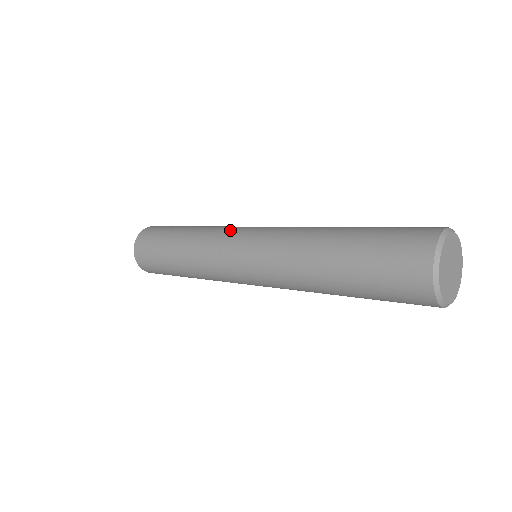
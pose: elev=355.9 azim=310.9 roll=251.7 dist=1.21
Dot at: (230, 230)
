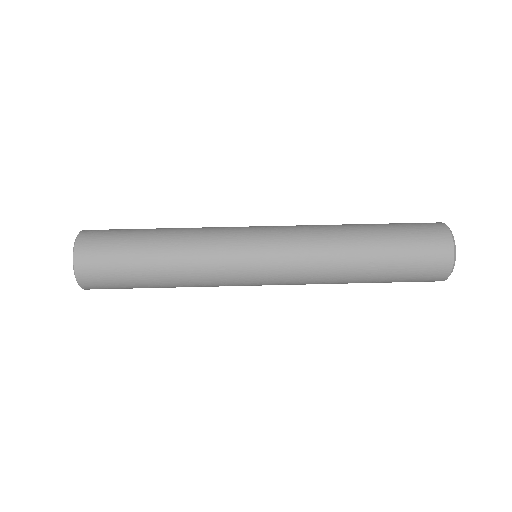
Dot at: (234, 278)
